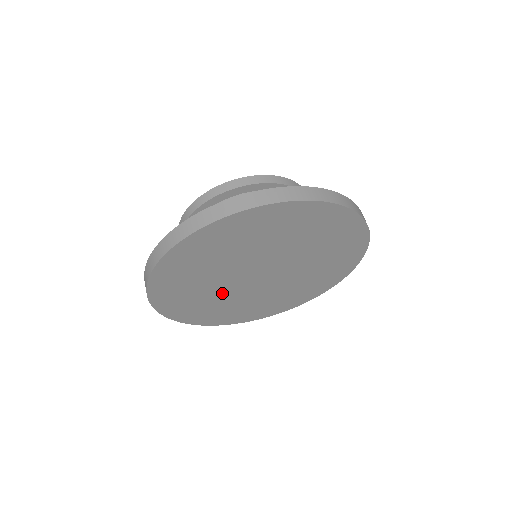
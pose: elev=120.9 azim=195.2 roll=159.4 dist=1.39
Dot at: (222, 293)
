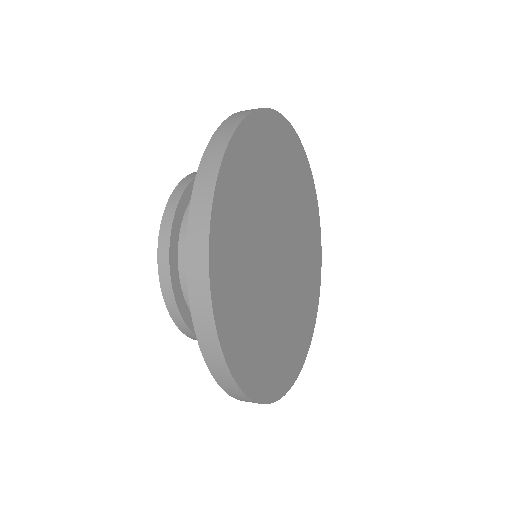
Dot at: (273, 313)
